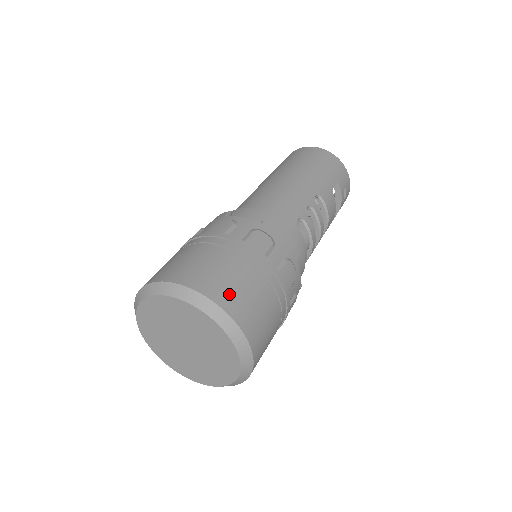
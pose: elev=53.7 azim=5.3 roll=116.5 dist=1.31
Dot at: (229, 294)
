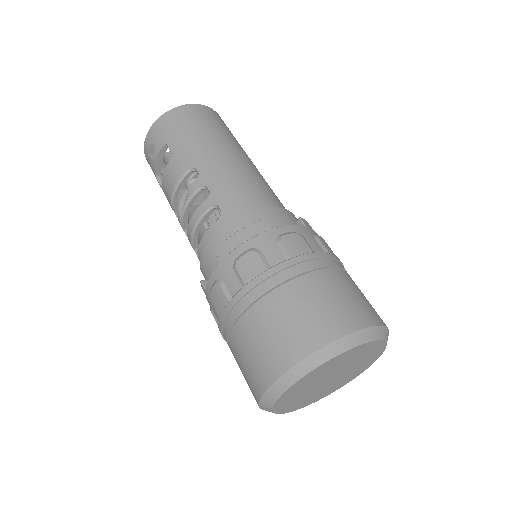
Dot at: occluded
